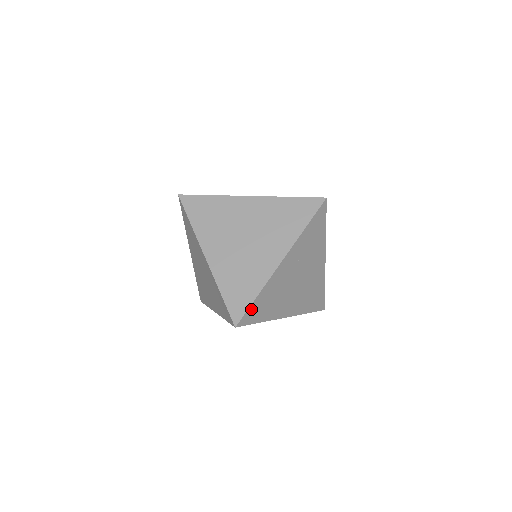
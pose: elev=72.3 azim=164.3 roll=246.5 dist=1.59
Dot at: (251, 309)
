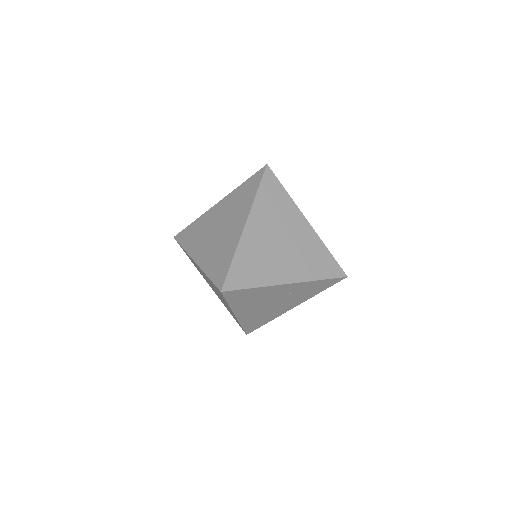
Dot at: (240, 291)
